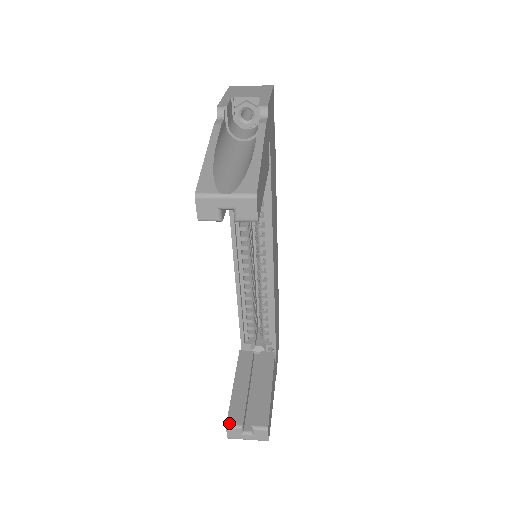
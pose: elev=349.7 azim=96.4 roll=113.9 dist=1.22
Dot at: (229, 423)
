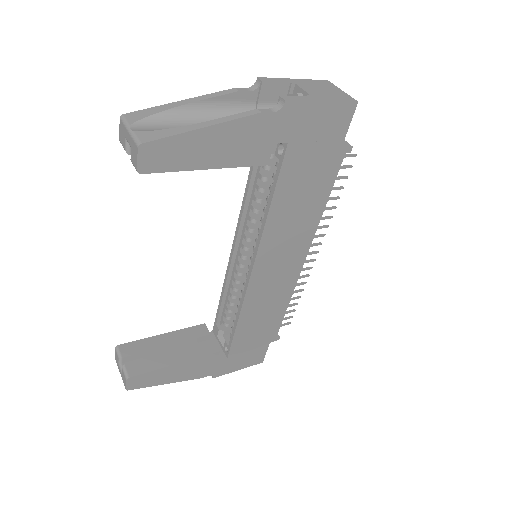
Dot at: (119, 347)
